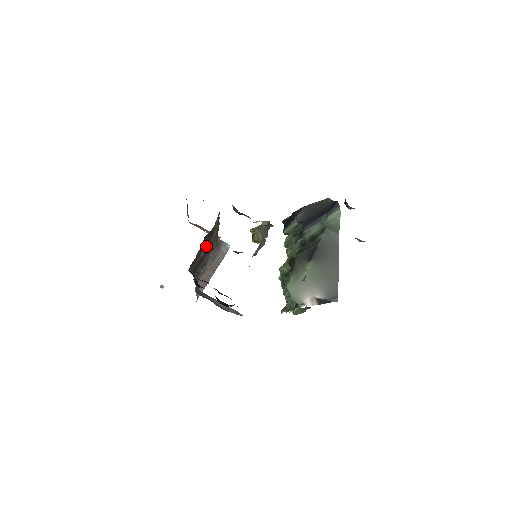
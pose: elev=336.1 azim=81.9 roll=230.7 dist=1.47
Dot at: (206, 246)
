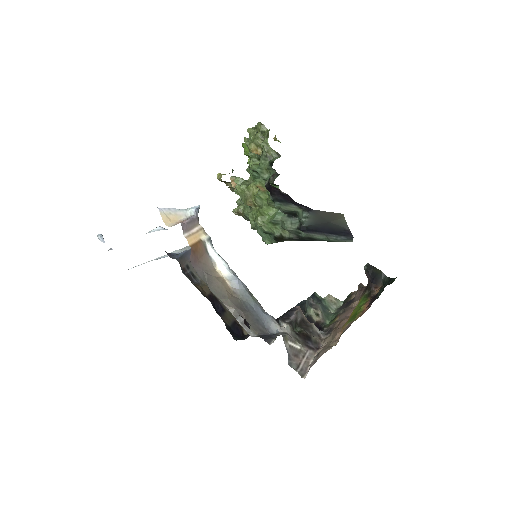
Dot at: occluded
